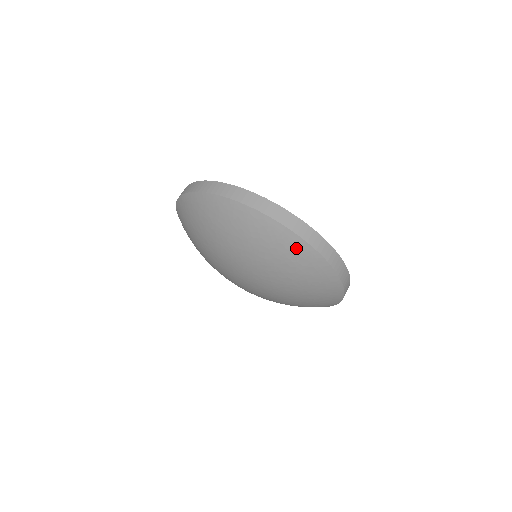
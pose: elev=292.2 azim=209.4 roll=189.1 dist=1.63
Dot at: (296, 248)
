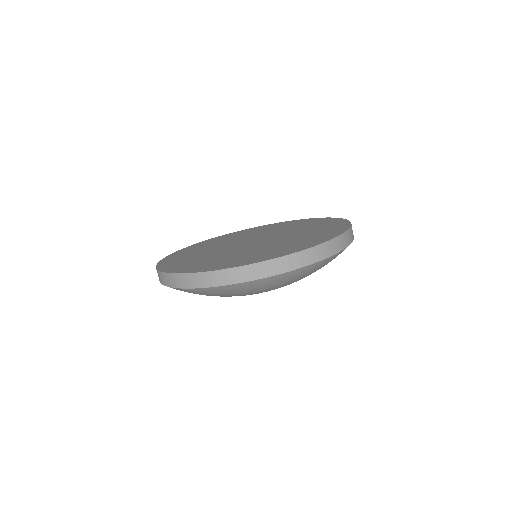
Dot at: (312, 269)
